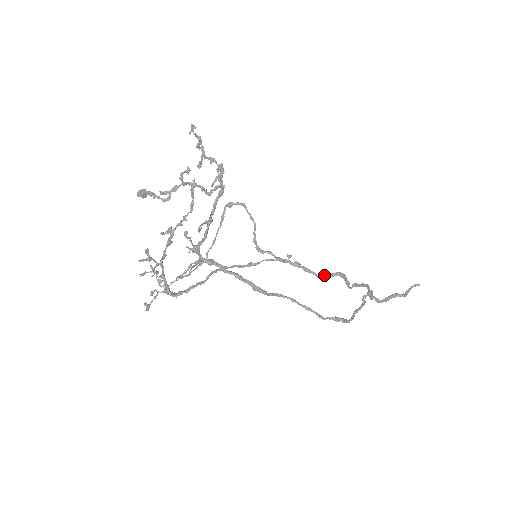
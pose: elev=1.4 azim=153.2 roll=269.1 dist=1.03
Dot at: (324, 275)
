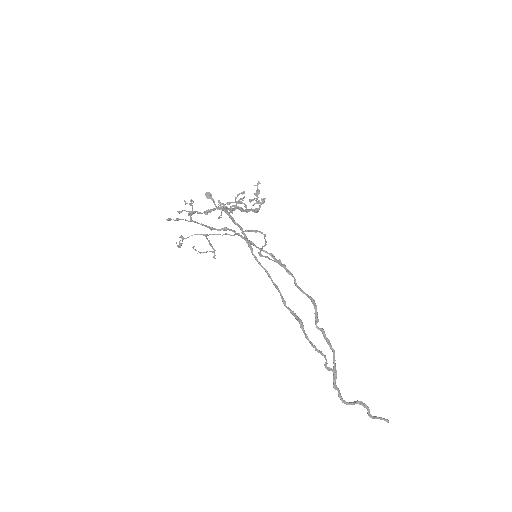
Dot at: (300, 288)
